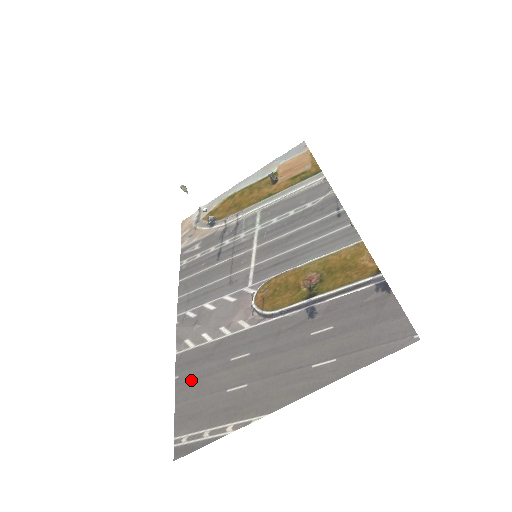
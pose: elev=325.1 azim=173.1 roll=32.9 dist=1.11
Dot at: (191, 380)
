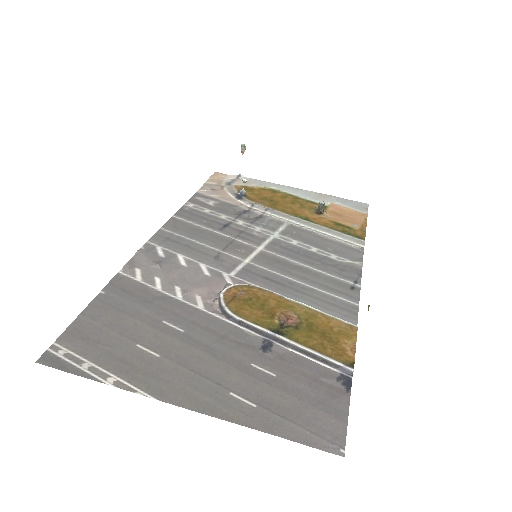
Dot at: (113, 306)
